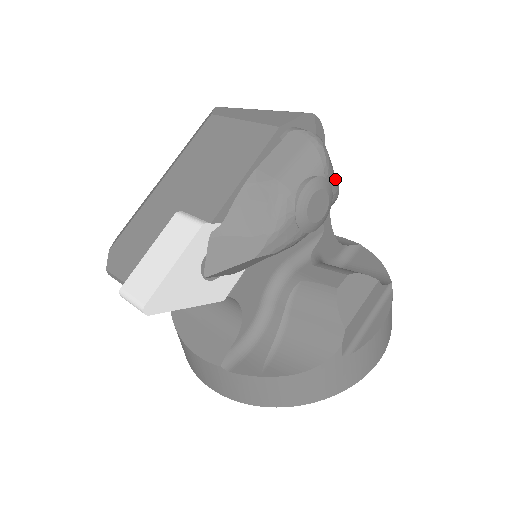
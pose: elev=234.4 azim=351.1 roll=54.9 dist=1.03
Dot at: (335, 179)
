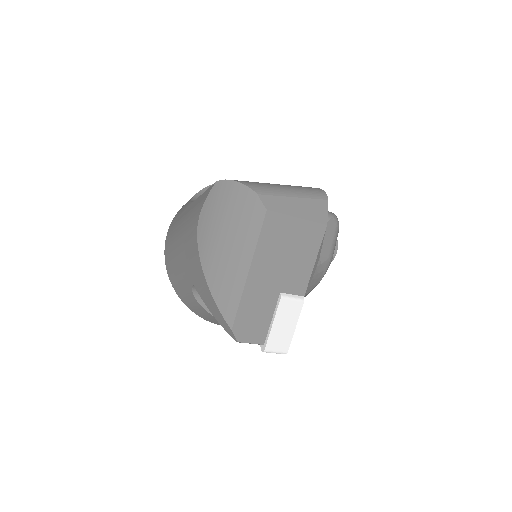
Dot at: occluded
